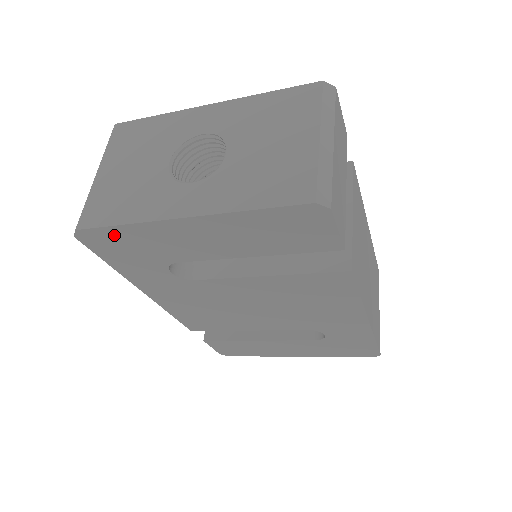
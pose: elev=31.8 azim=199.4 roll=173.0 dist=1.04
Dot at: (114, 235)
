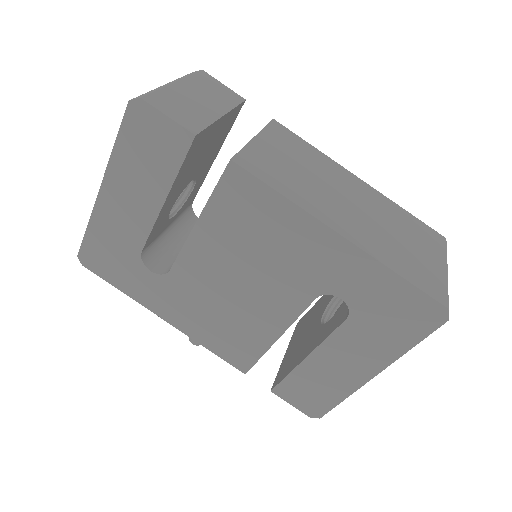
Dot at: (93, 245)
